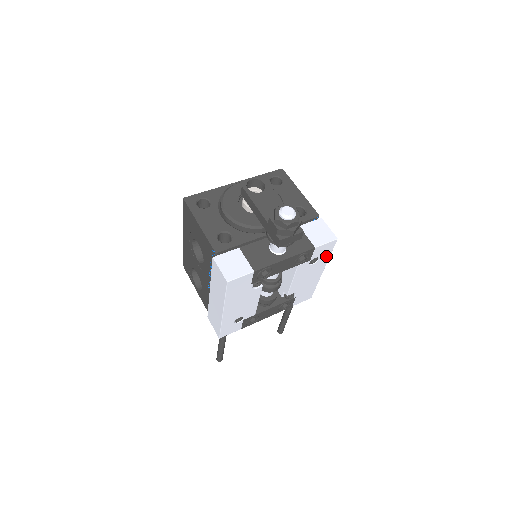
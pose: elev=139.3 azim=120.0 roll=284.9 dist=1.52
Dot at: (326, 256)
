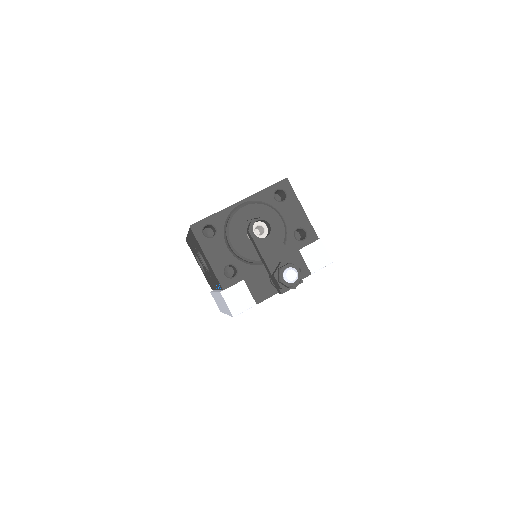
Dot at: occluded
